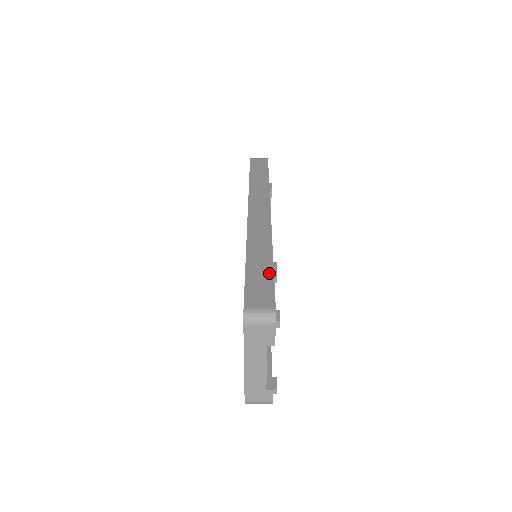
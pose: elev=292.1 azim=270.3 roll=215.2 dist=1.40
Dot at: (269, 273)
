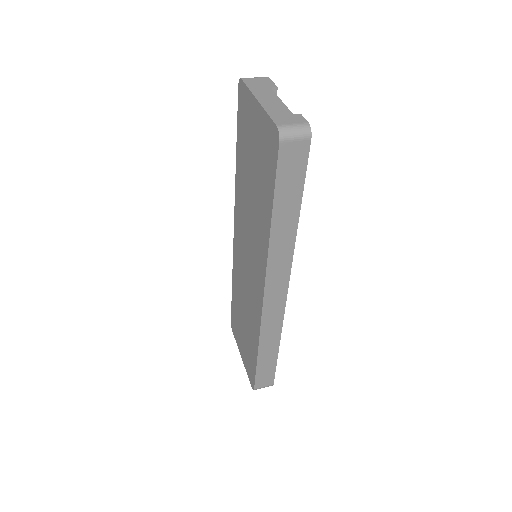
Dot at: occluded
